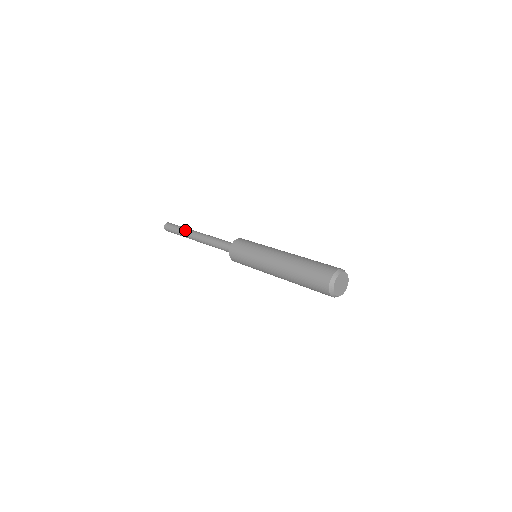
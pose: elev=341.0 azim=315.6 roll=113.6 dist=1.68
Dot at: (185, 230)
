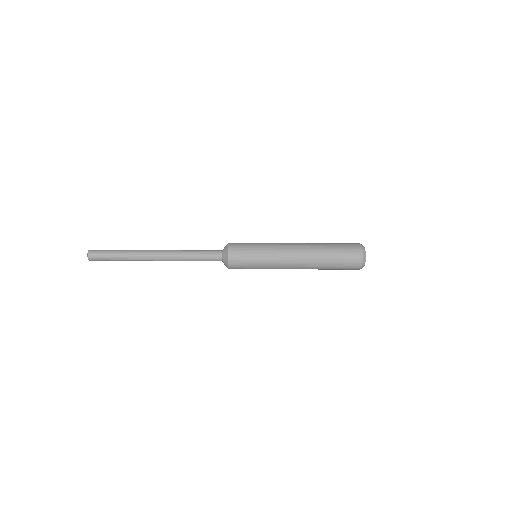
Dot at: (133, 253)
